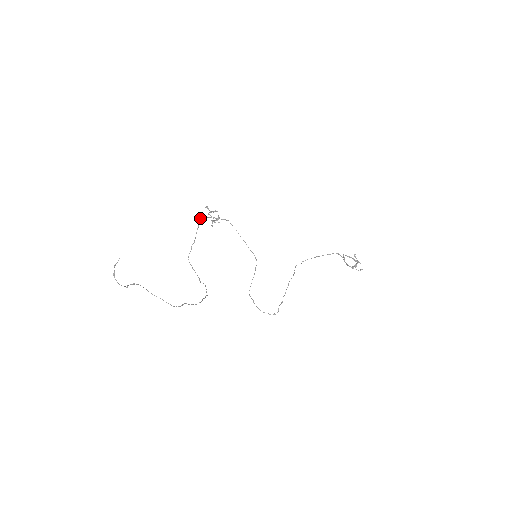
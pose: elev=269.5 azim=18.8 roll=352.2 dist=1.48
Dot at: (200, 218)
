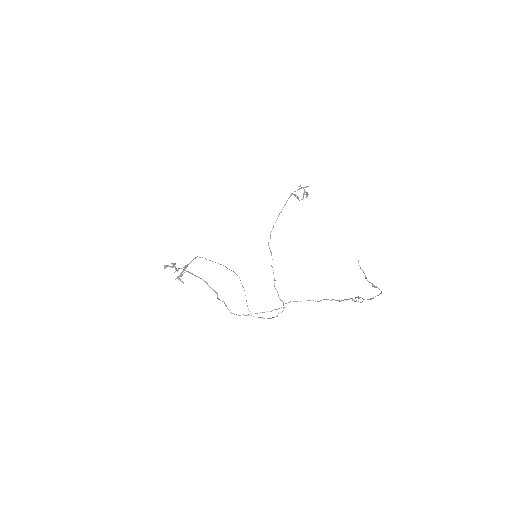
Dot at: occluded
